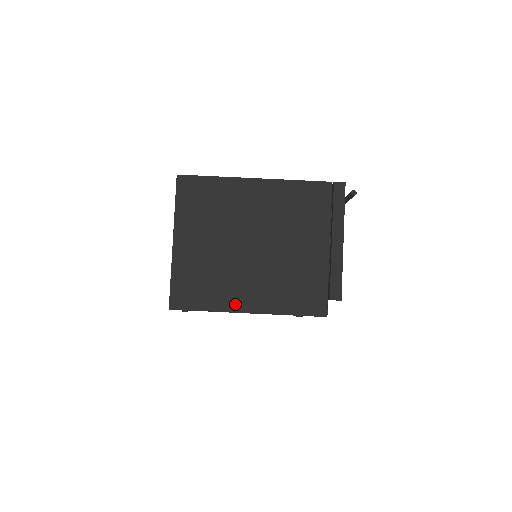
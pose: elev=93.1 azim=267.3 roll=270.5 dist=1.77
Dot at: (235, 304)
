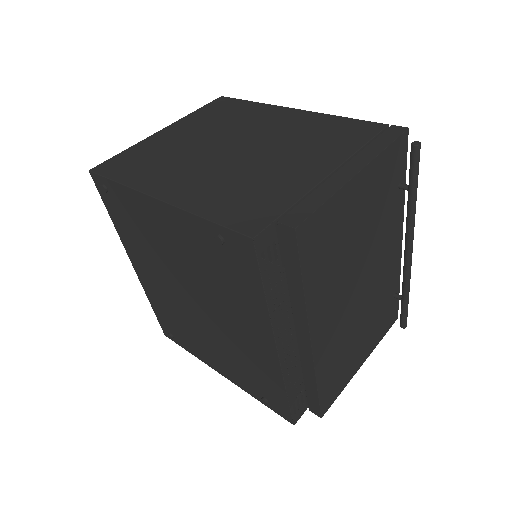
Dot at: (154, 186)
